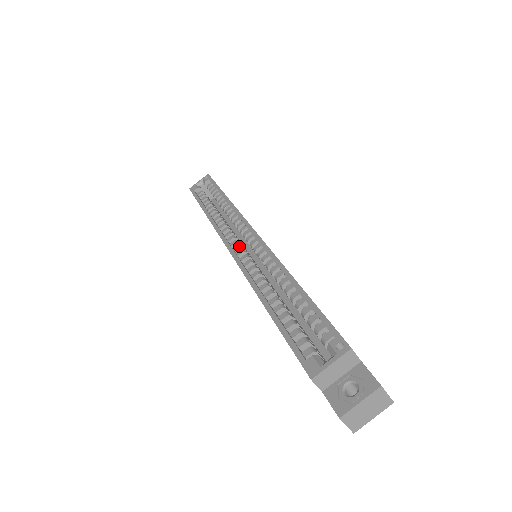
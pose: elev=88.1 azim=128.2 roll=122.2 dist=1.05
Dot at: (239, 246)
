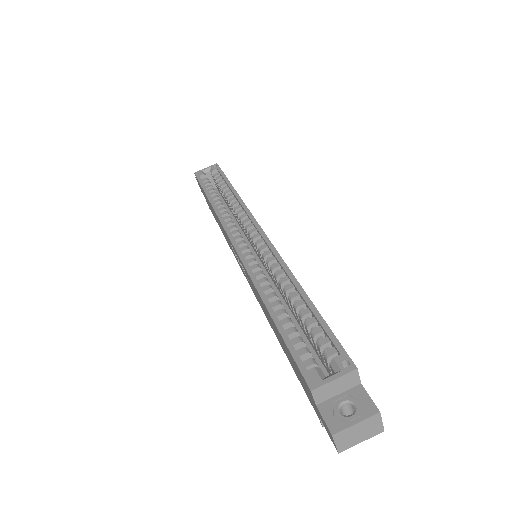
Dot at: (243, 242)
